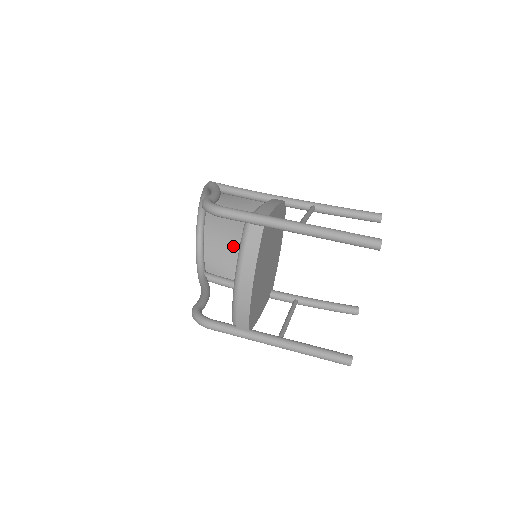
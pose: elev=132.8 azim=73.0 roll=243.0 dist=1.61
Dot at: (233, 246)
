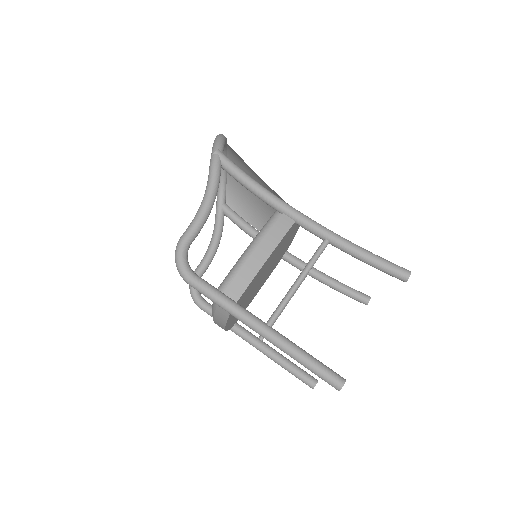
Dot at: occluded
